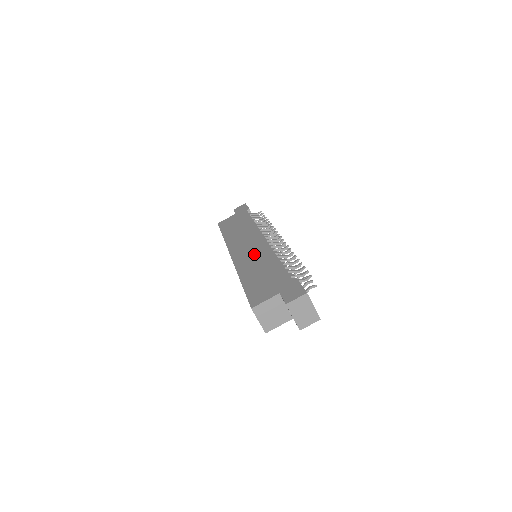
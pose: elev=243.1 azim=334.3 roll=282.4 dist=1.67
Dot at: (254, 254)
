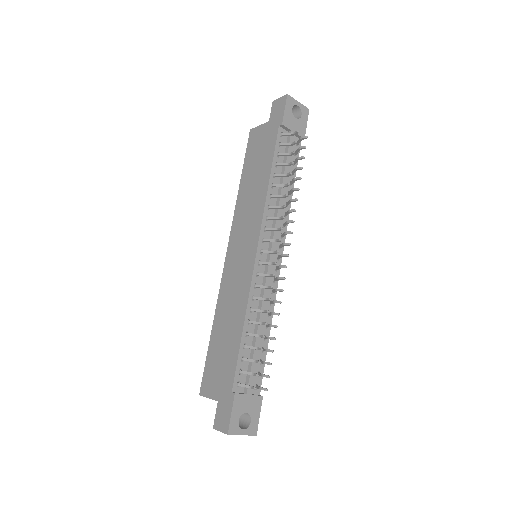
Dot at: (236, 282)
